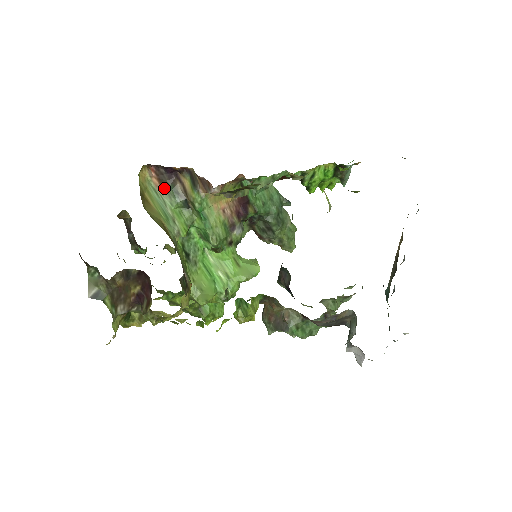
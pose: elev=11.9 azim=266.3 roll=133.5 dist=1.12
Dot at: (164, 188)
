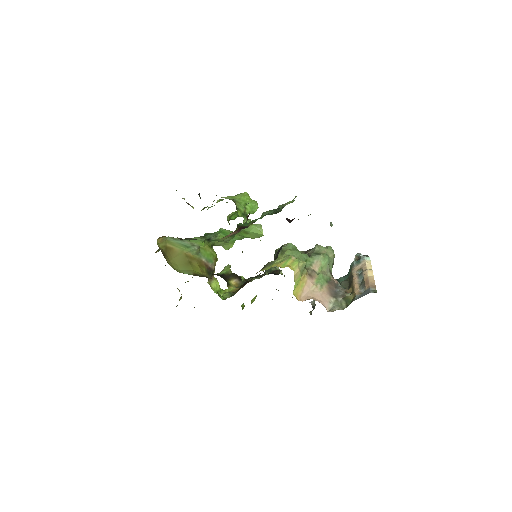
Dot at: occluded
